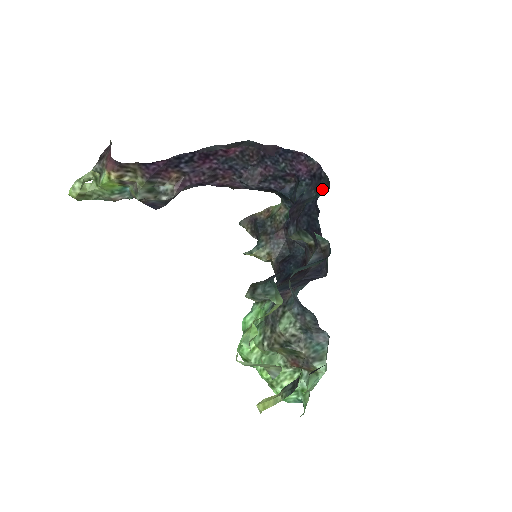
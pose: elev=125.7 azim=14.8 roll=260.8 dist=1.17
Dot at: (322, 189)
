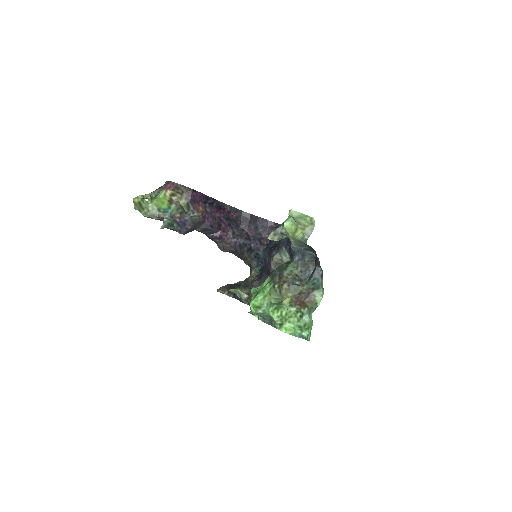
Dot at: occluded
